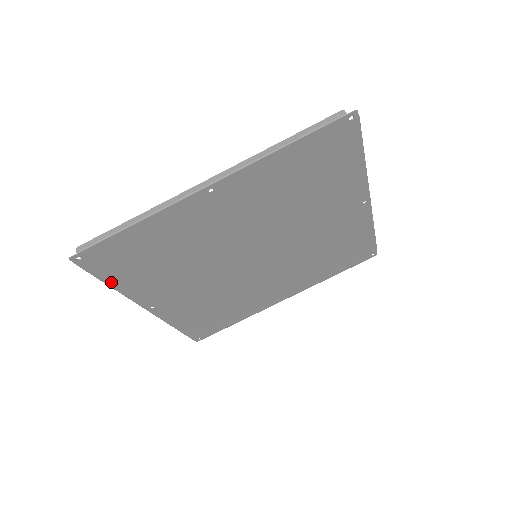
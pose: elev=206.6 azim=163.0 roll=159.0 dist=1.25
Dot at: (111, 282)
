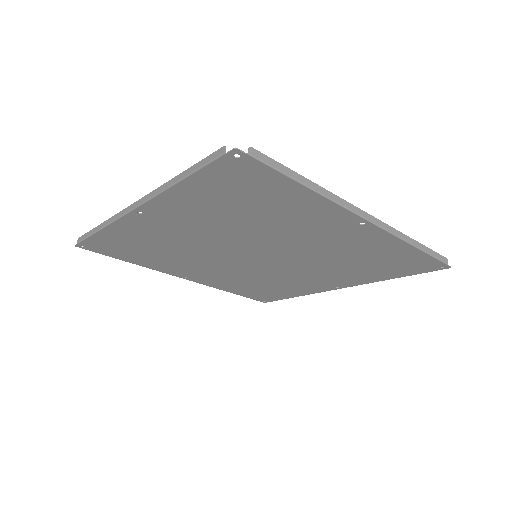
Dot at: (189, 181)
